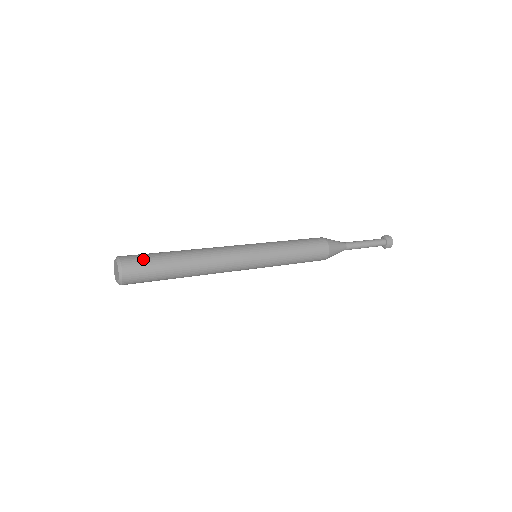
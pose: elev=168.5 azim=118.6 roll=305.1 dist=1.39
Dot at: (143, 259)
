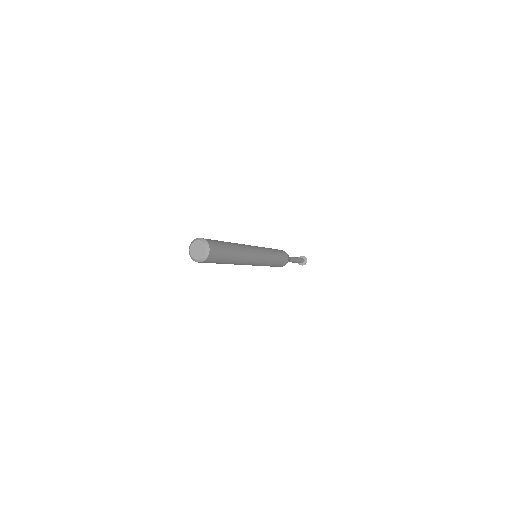
Dot at: occluded
